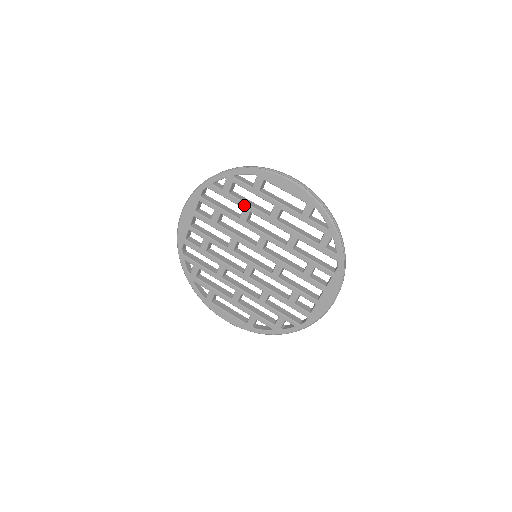
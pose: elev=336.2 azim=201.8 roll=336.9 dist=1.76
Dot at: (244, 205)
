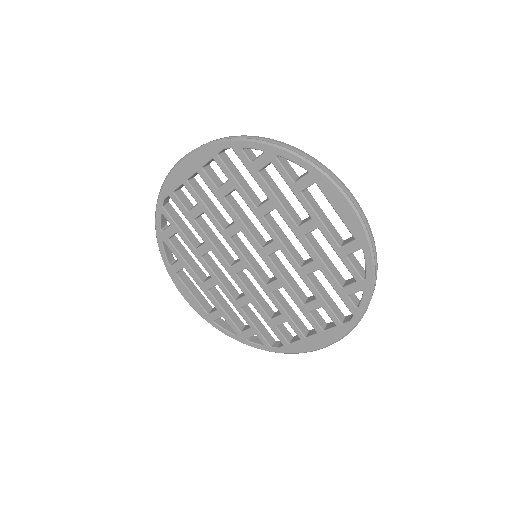
Dot at: (272, 197)
